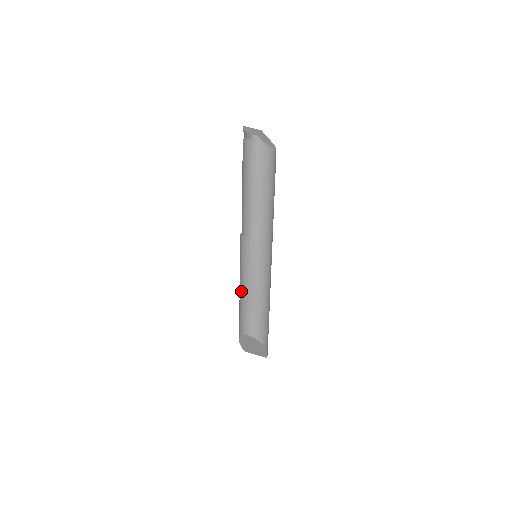
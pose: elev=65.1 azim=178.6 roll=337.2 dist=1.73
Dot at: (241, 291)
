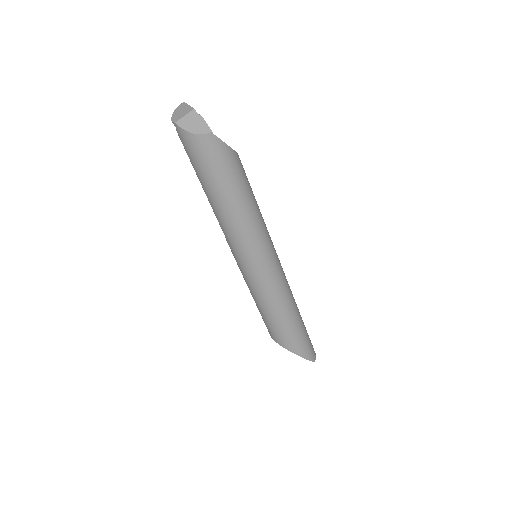
Dot at: occluded
